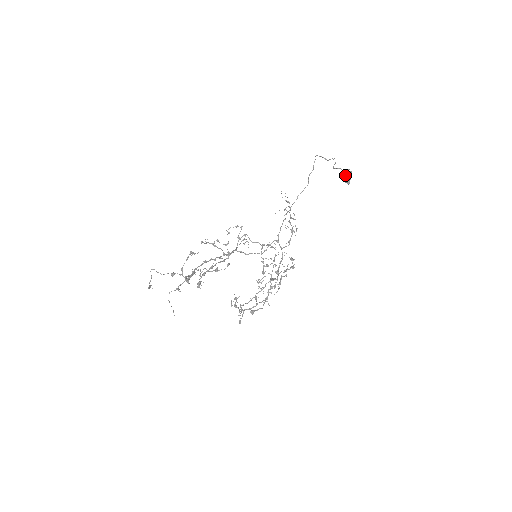
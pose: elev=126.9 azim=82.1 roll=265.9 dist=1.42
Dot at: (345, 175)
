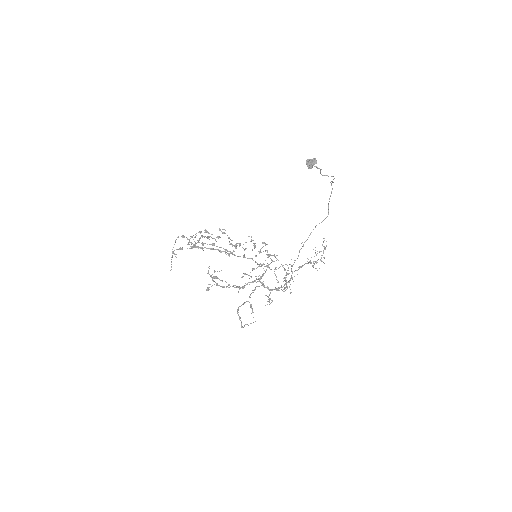
Dot at: (307, 160)
